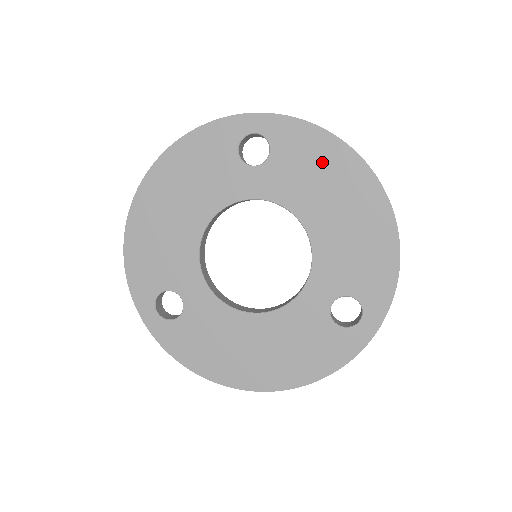
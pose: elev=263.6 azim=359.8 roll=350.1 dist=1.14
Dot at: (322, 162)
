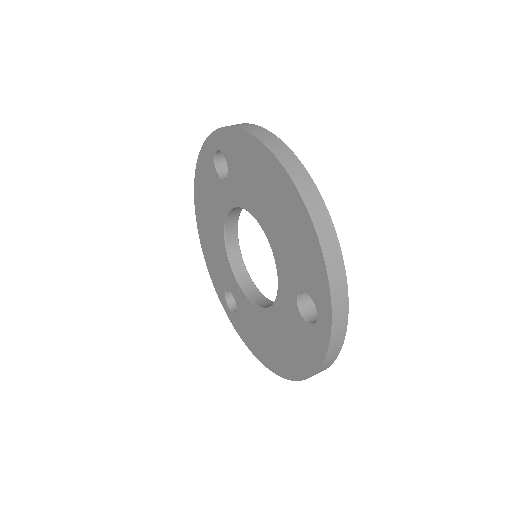
Dot at: (250, 161)
